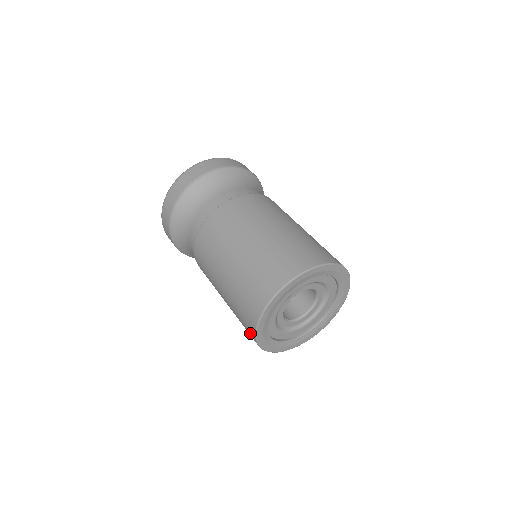
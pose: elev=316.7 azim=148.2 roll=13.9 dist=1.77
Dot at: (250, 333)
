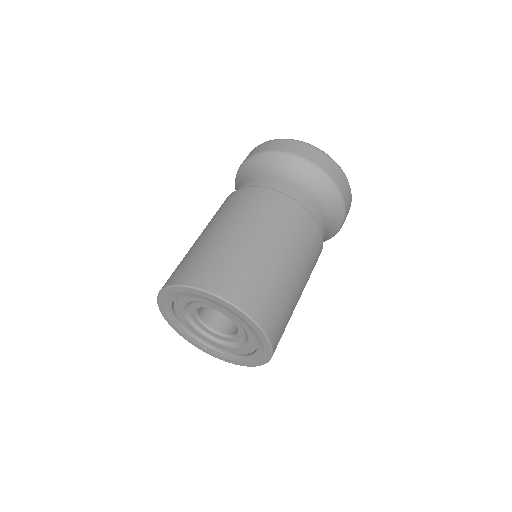
Dot at: occluded
